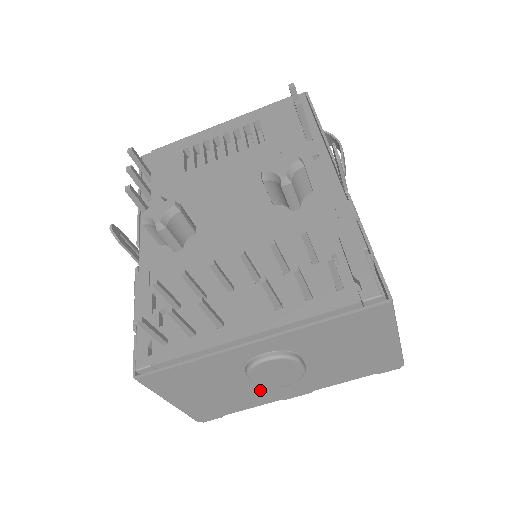
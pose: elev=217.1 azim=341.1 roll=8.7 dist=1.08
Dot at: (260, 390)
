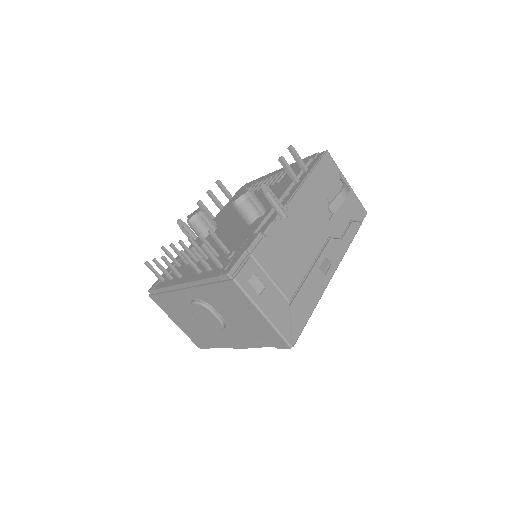
Dot at: (213, 332)
